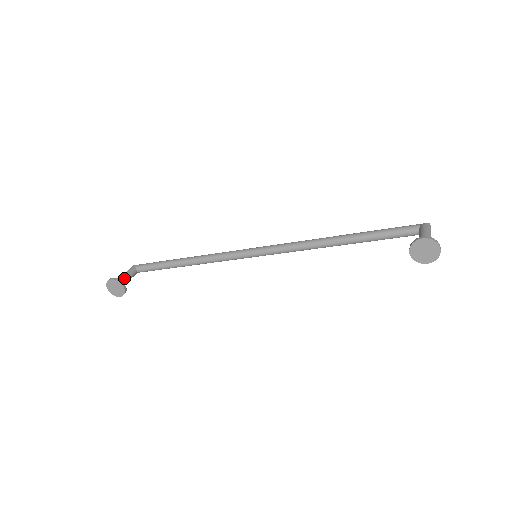
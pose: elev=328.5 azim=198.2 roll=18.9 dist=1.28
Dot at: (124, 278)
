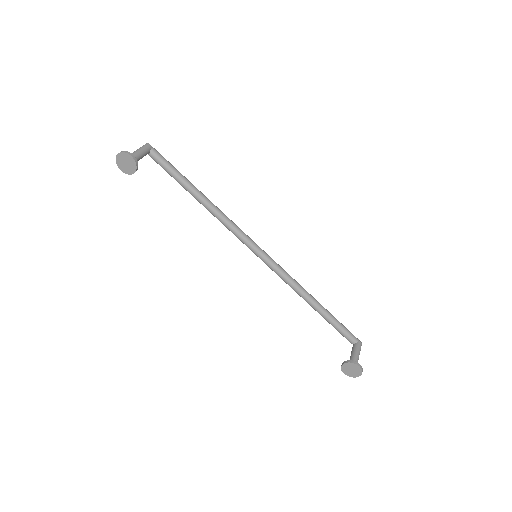
Dot at: (138, 158)
